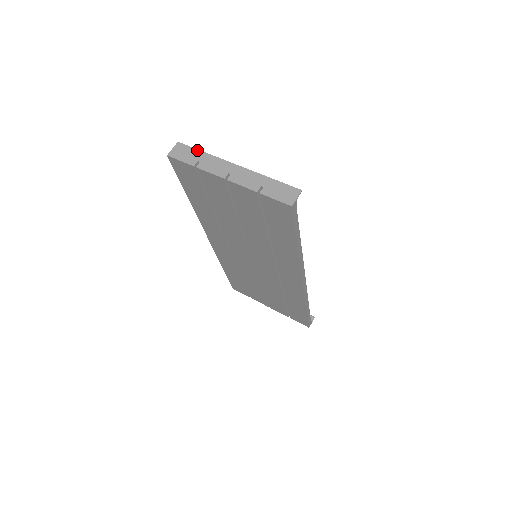
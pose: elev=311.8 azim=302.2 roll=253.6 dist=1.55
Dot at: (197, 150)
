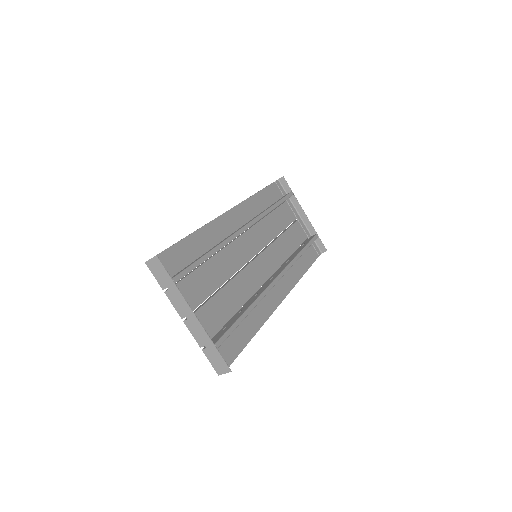
Dot at: (169, 277)
